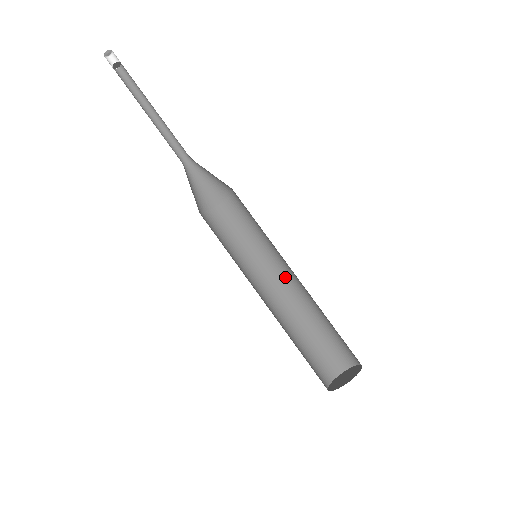
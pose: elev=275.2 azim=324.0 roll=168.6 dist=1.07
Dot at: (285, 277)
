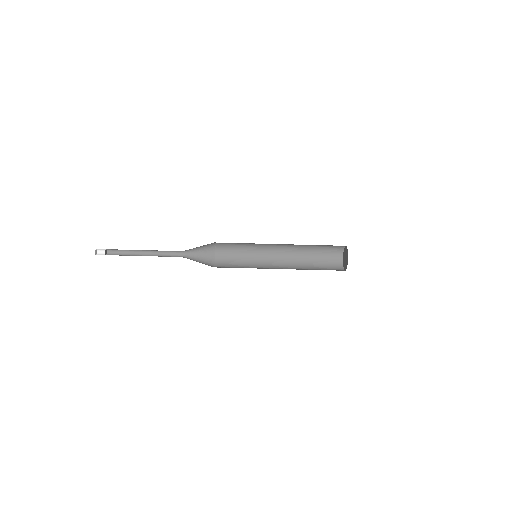
Dot at: (277, 244)
